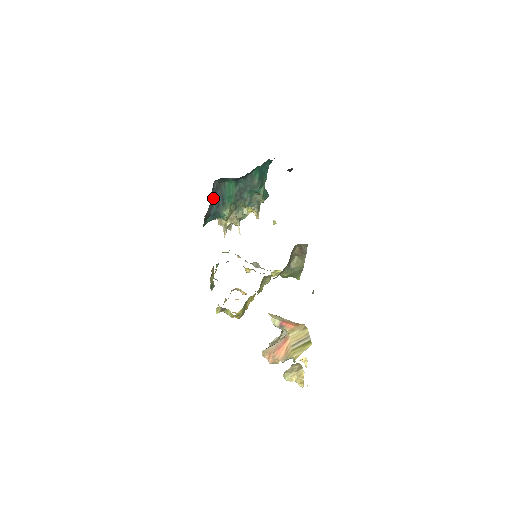
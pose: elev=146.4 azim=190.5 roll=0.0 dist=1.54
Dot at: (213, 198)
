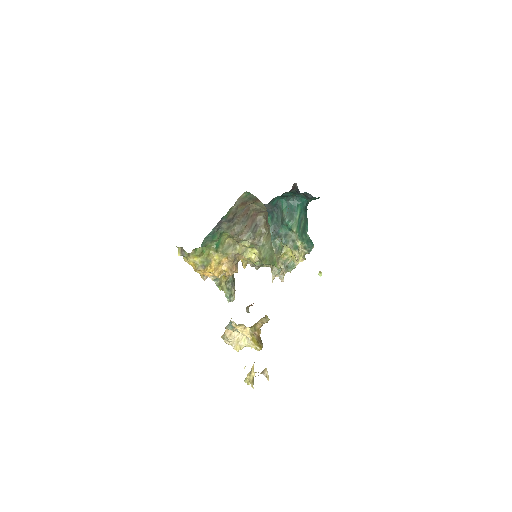
Dot at: occluded
